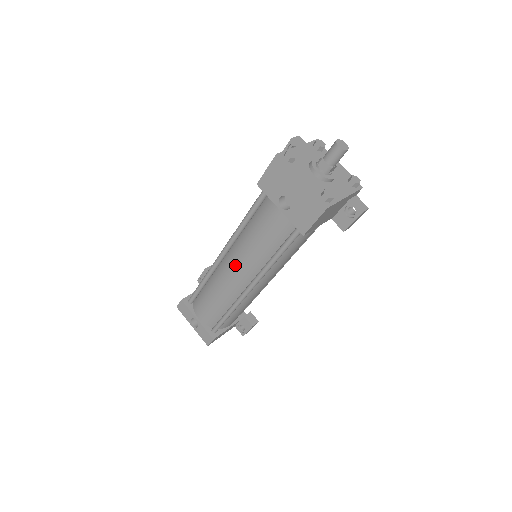
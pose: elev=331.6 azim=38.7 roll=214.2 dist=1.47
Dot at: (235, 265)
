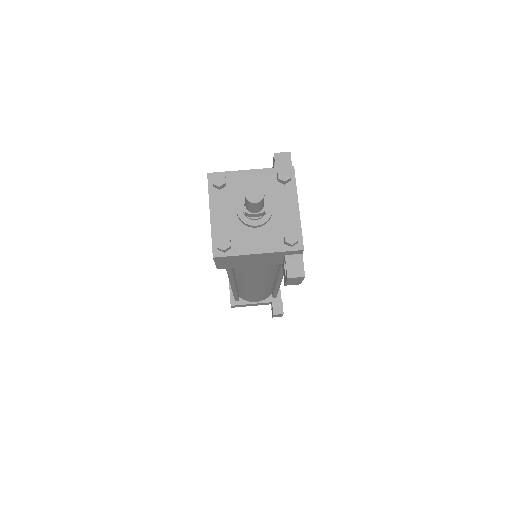
Dot at: occluded
